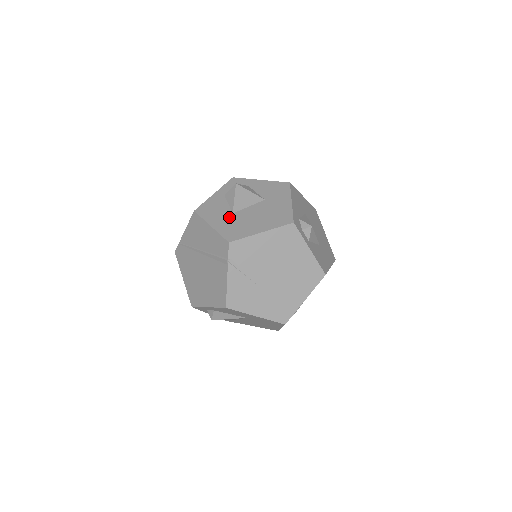
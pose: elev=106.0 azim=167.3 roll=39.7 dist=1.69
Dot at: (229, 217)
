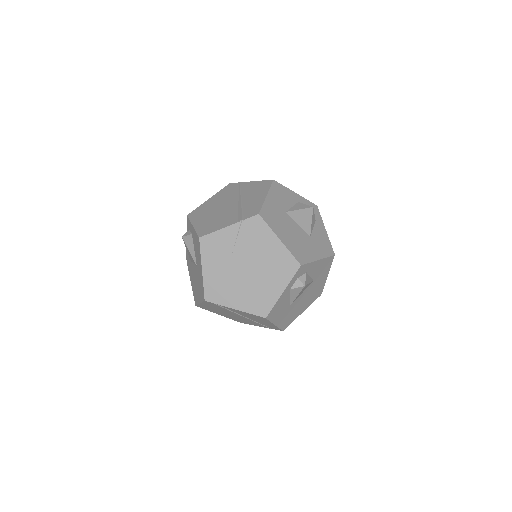
Dot at: (281, 209)
